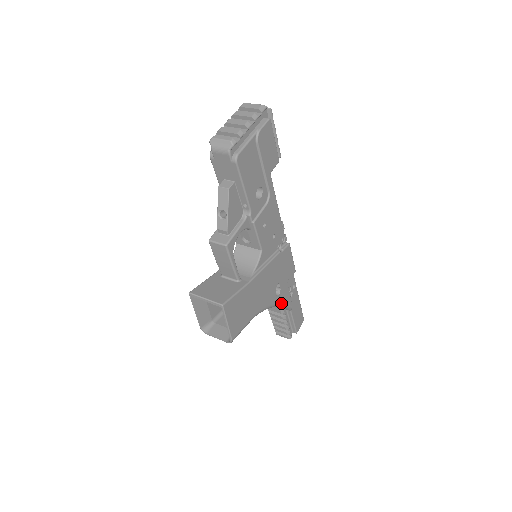
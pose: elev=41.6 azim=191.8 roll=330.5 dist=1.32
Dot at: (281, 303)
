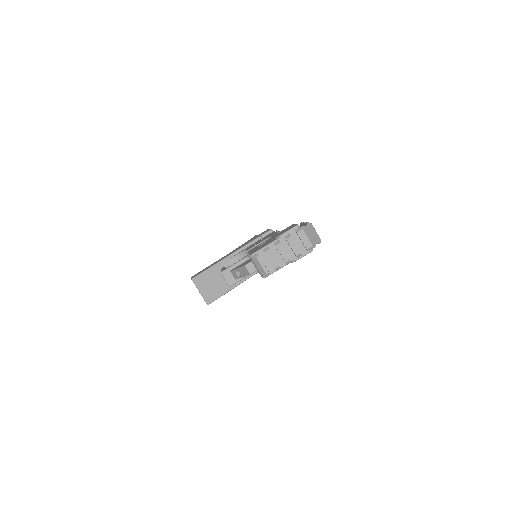
Dot at: occluded
